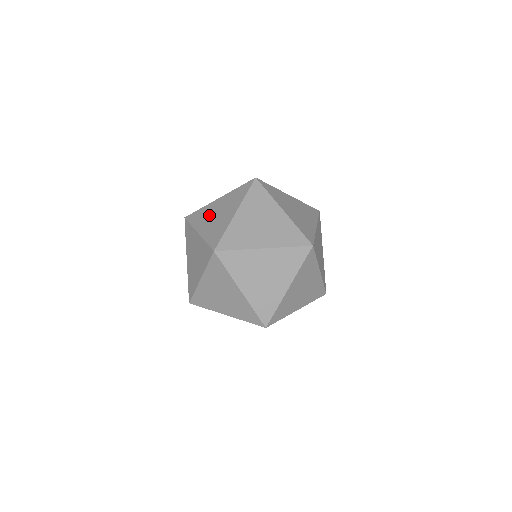
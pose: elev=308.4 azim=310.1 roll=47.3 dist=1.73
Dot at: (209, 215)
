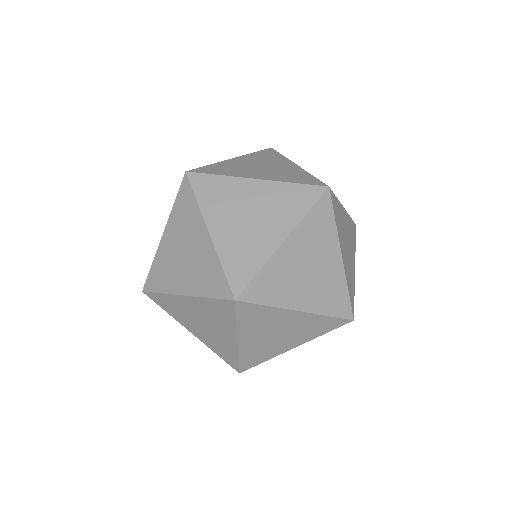
Dot at: (234, 206)
